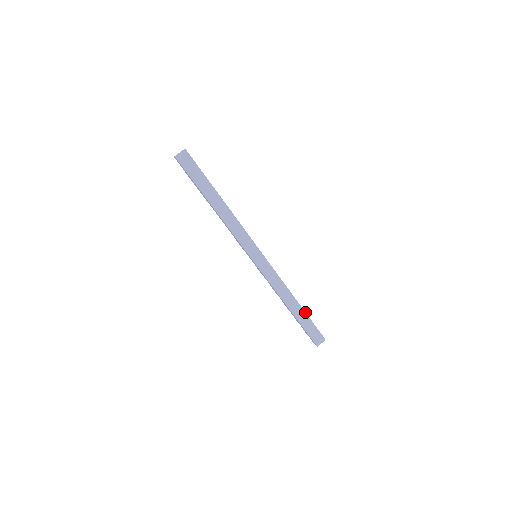
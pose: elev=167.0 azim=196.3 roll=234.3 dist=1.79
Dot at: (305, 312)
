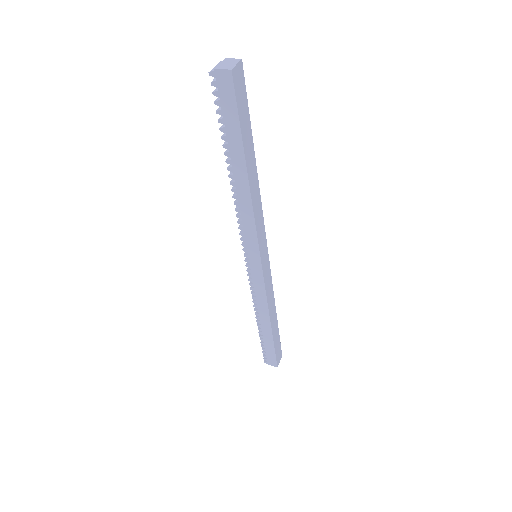
Dot at: occluded
